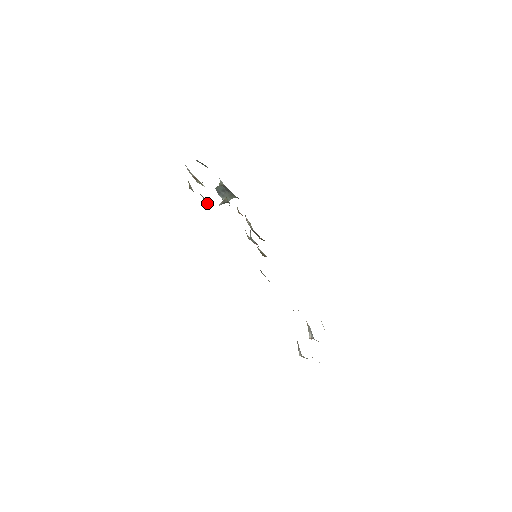
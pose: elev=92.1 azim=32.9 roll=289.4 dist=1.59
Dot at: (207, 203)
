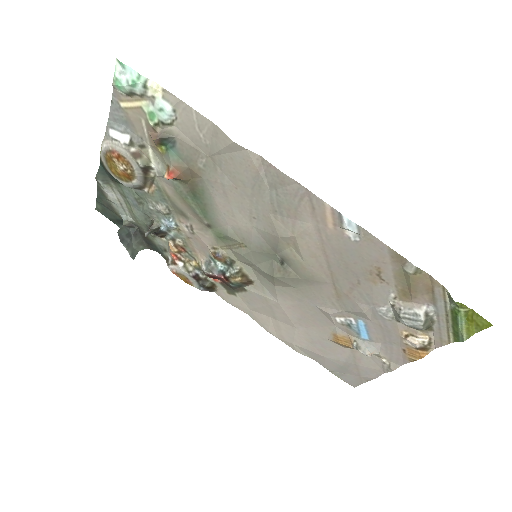
Dot at: (175, 176)
